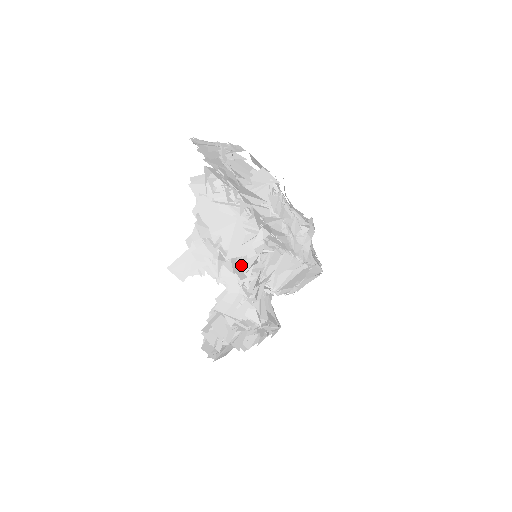
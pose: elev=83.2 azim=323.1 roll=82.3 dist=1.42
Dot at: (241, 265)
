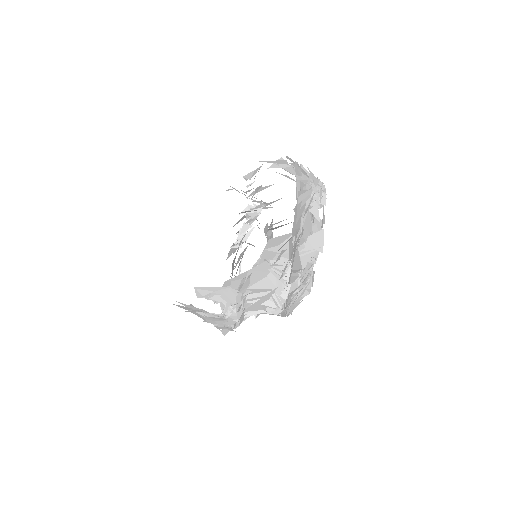
Dot at: occluded
